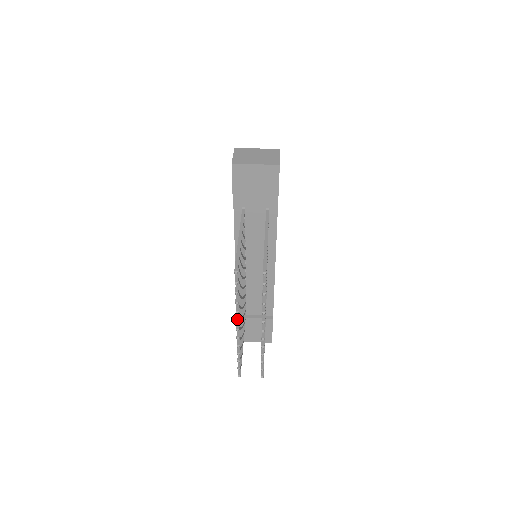
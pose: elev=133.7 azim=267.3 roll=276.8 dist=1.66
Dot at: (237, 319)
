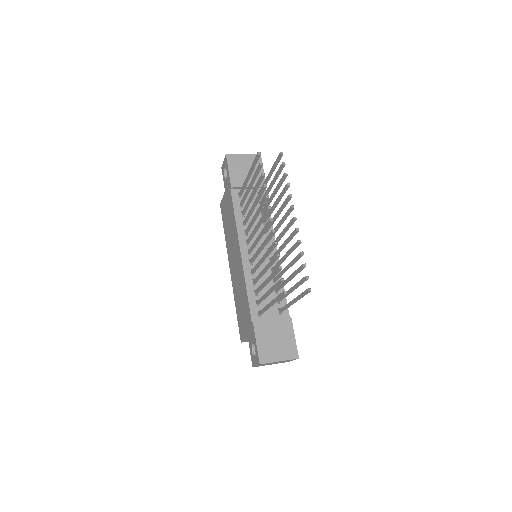
Dot at: (268, 207)
